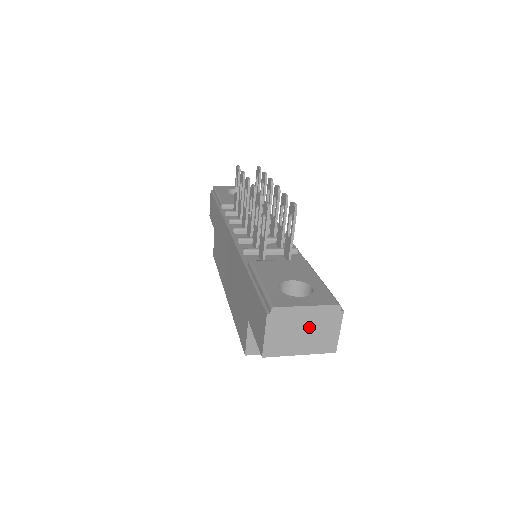
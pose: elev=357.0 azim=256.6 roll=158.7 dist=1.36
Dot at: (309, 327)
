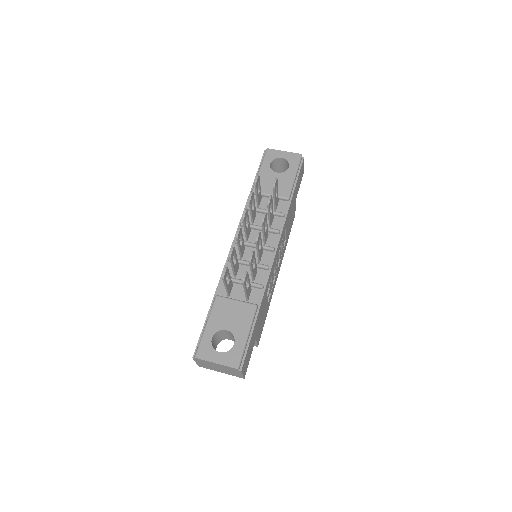
Dot at: (221, 368)
